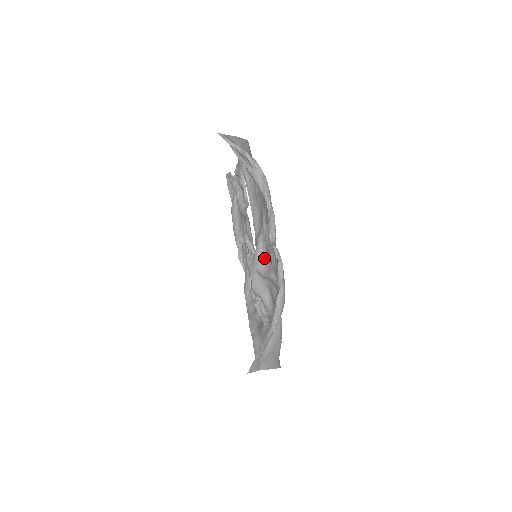
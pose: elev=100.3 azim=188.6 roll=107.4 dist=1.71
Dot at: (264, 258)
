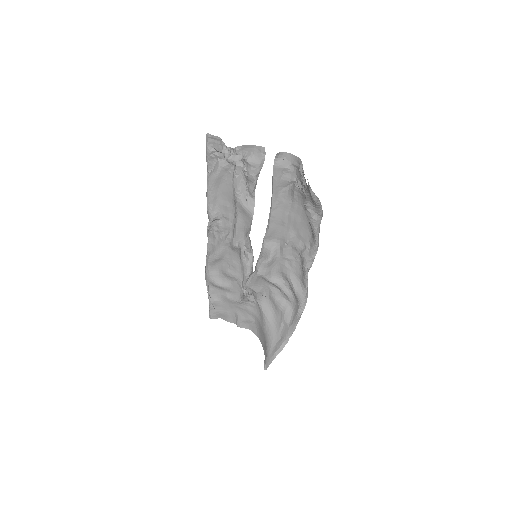
Dot at: (273, 267)
